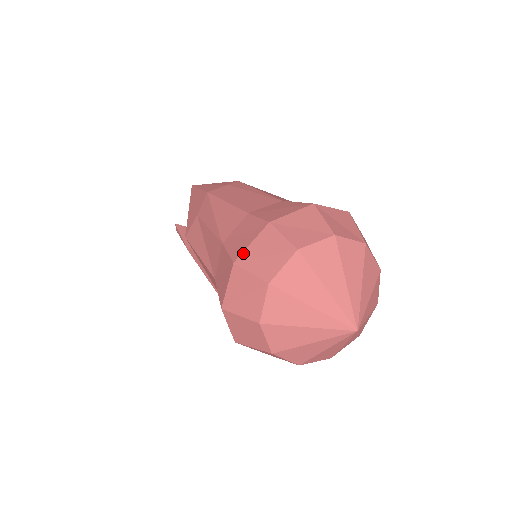
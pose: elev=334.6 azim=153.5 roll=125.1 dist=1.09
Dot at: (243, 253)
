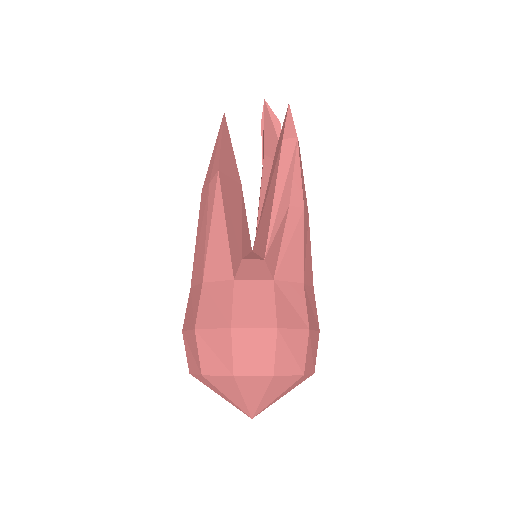
Dot at: occluded
